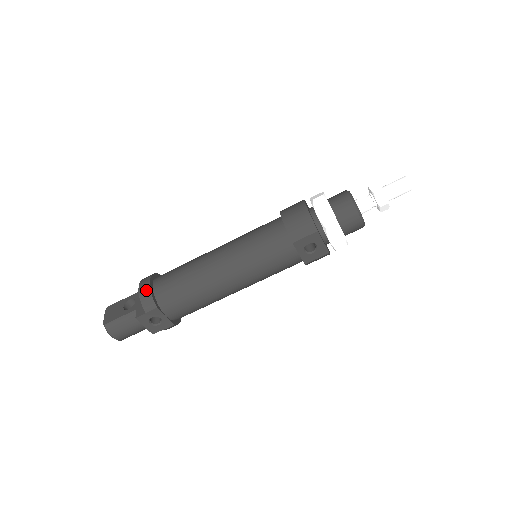
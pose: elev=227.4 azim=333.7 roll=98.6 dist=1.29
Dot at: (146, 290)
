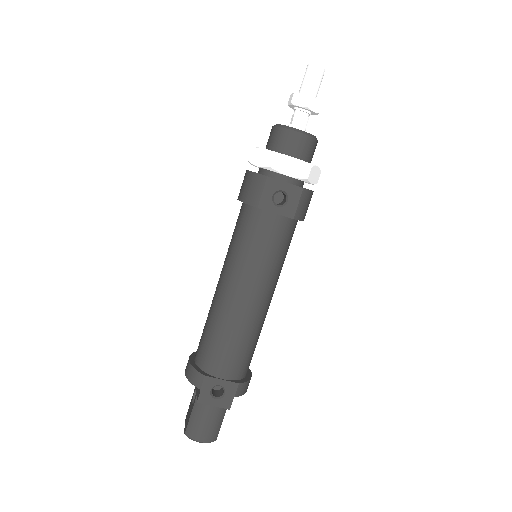
Dot at: (188, 368)
